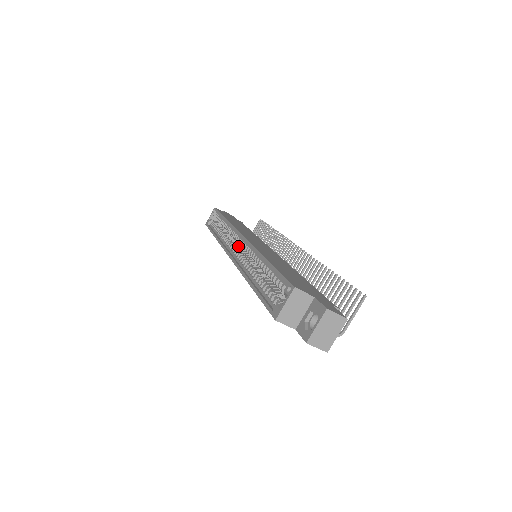
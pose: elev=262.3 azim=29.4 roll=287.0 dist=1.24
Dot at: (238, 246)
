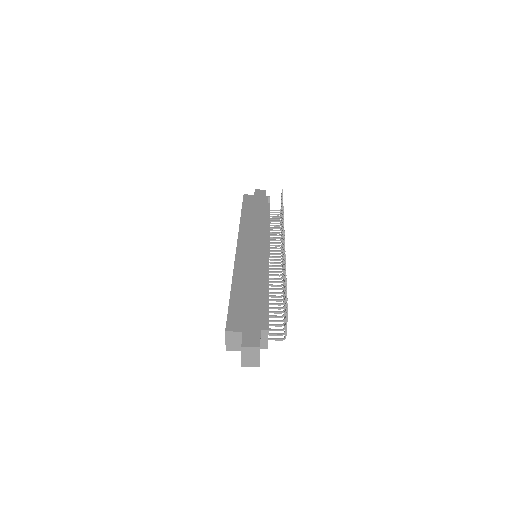
Dot at: occluded
